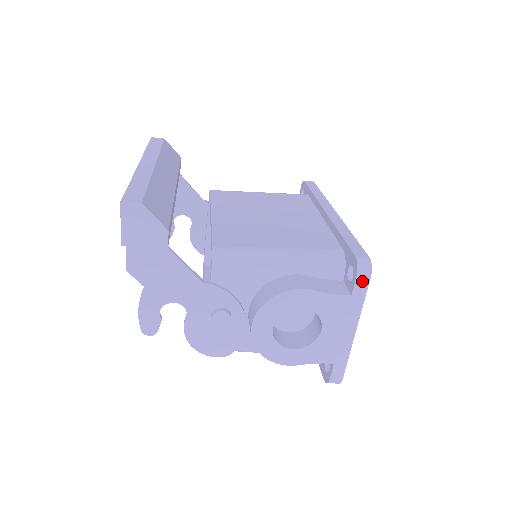
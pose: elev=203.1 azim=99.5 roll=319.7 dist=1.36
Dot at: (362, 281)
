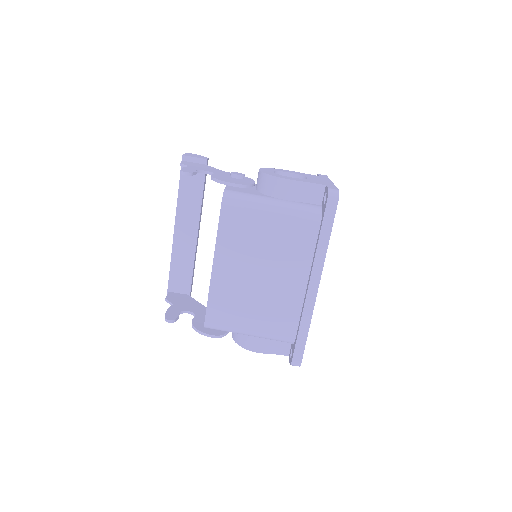
Dot at: (322, 175)
